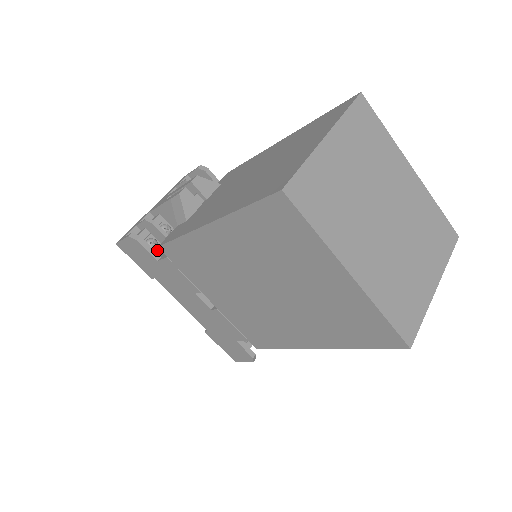
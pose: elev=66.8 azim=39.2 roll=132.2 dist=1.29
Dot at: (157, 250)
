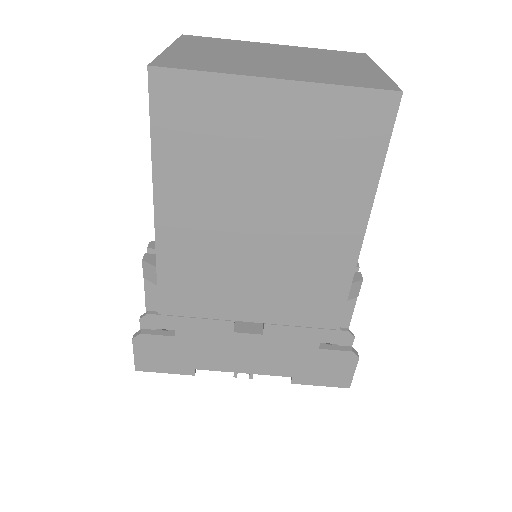
Dot at: occluded
